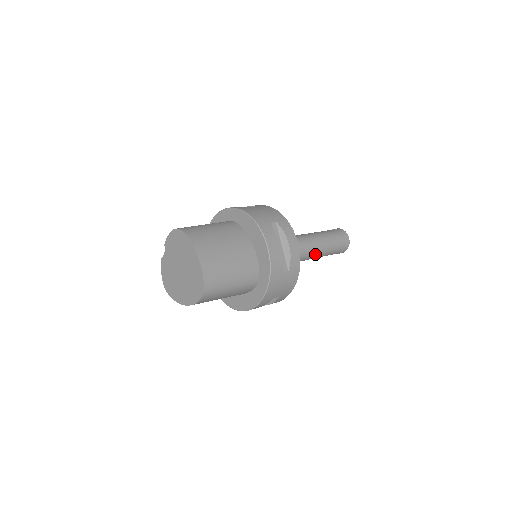
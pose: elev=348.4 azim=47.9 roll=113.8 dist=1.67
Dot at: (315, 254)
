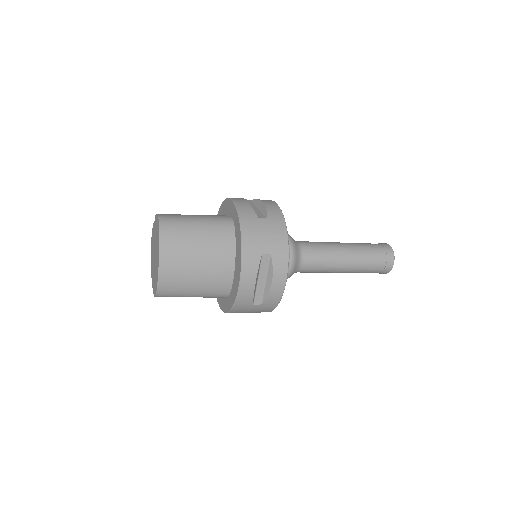
Dot at: (334, 272)
